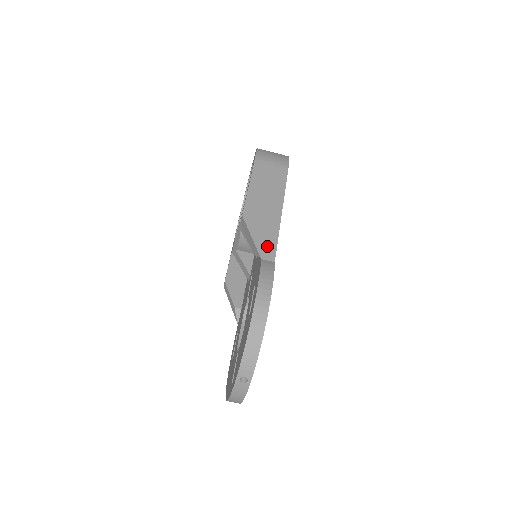
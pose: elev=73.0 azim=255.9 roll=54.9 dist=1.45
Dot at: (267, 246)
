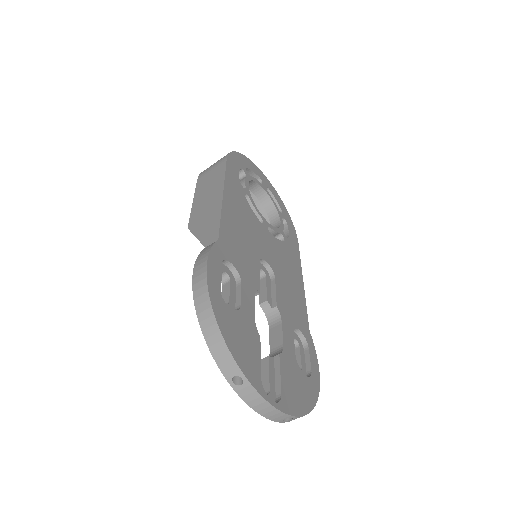
Dot at: (210, 233)
